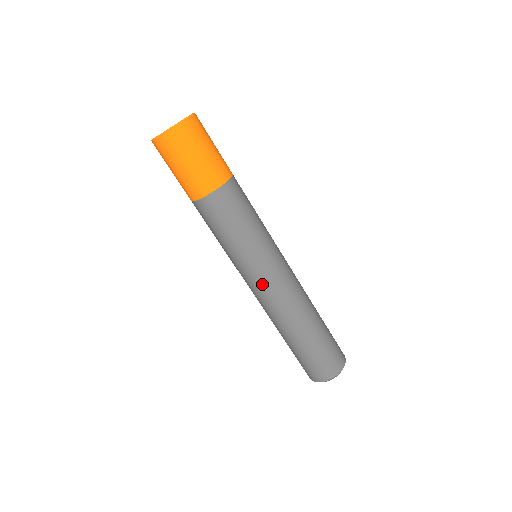
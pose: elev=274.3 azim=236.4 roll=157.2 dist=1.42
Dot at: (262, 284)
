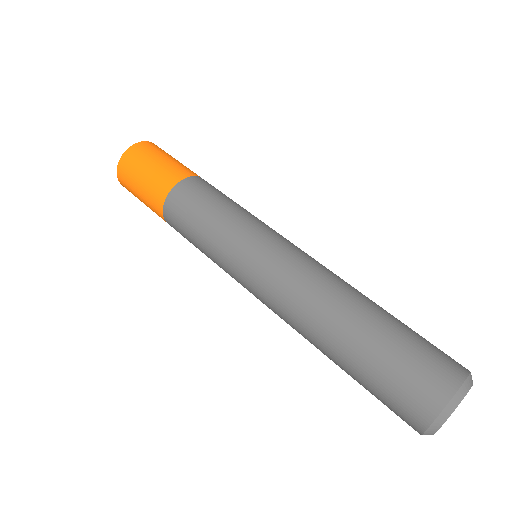
Dot at: (259, 273)
